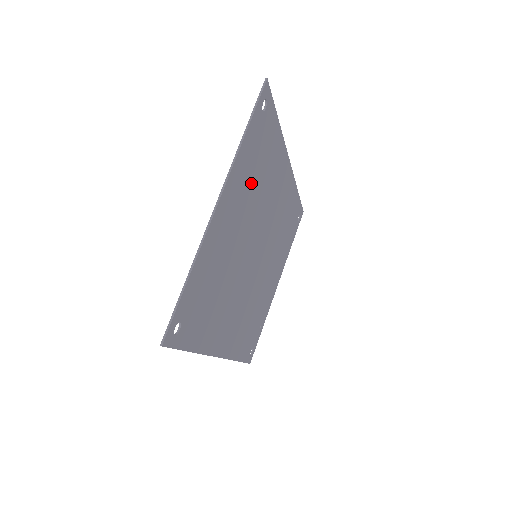
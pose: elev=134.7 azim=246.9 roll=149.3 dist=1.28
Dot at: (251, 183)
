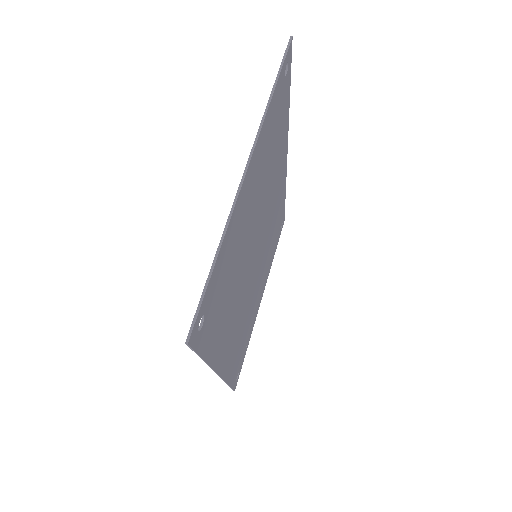
Dot at: (267, 160)
